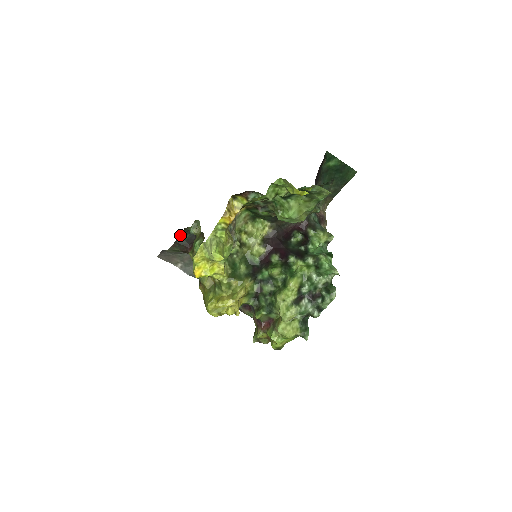
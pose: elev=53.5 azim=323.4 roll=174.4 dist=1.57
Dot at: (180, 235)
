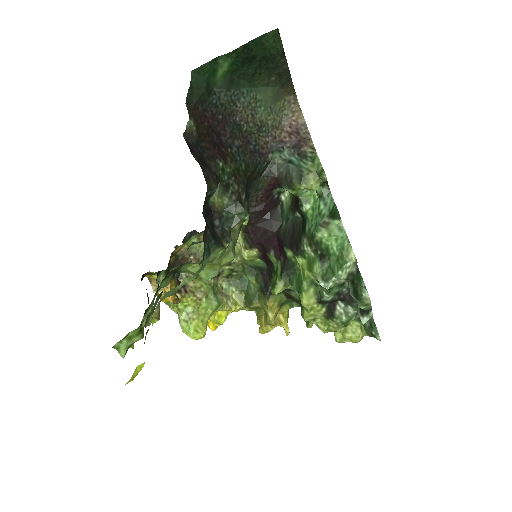
Dot at: occluded
